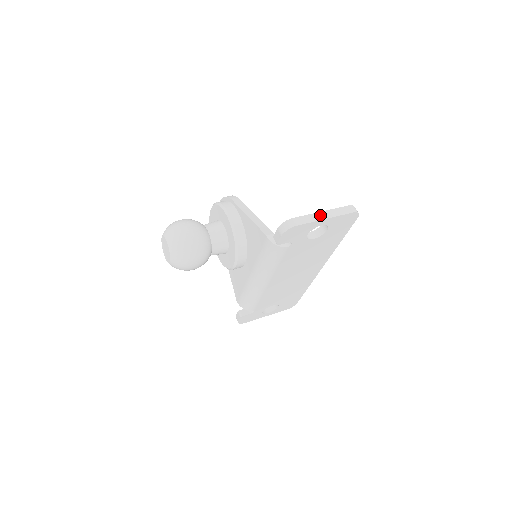
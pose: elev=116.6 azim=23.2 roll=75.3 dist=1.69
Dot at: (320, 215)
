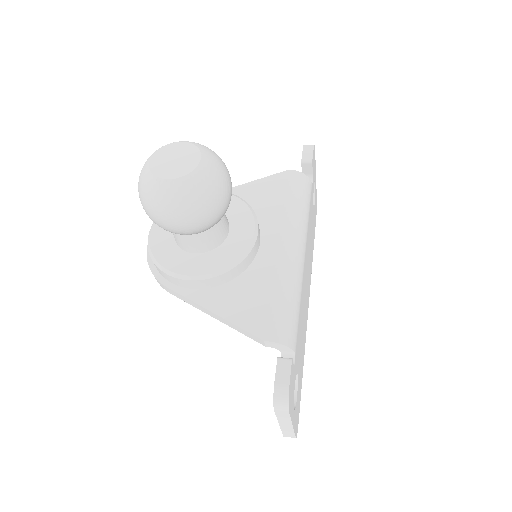
Dot at: occluded
